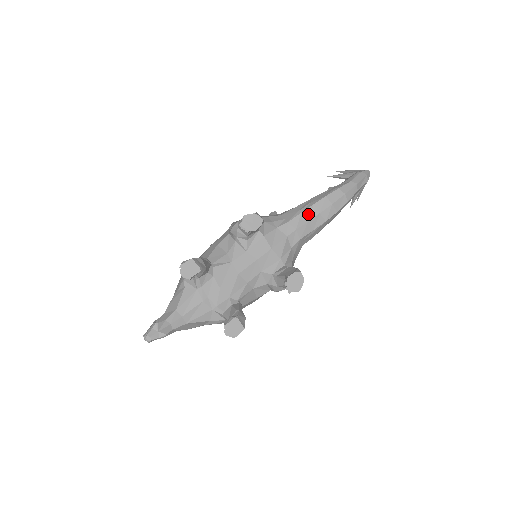
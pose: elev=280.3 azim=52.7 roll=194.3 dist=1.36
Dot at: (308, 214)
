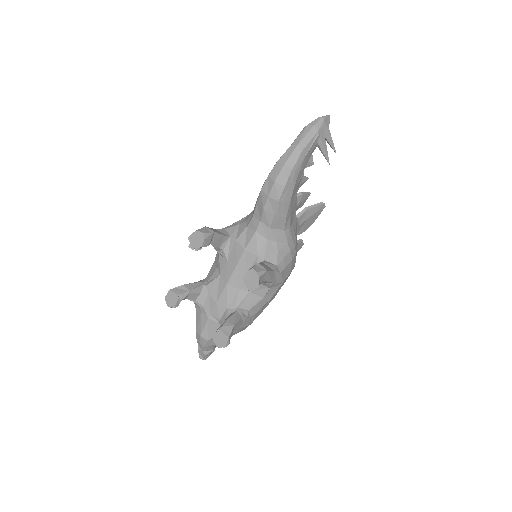
Dot at: (261, 202)
